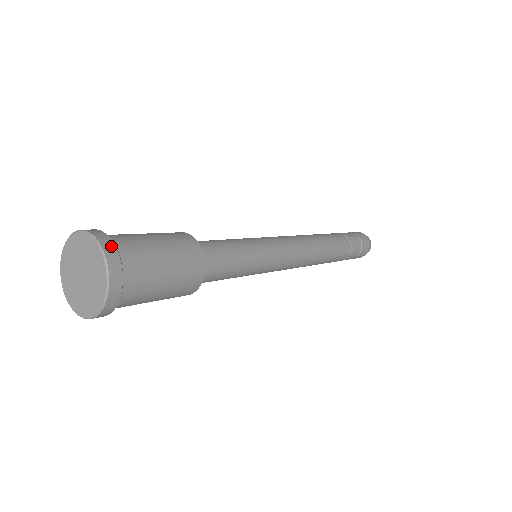
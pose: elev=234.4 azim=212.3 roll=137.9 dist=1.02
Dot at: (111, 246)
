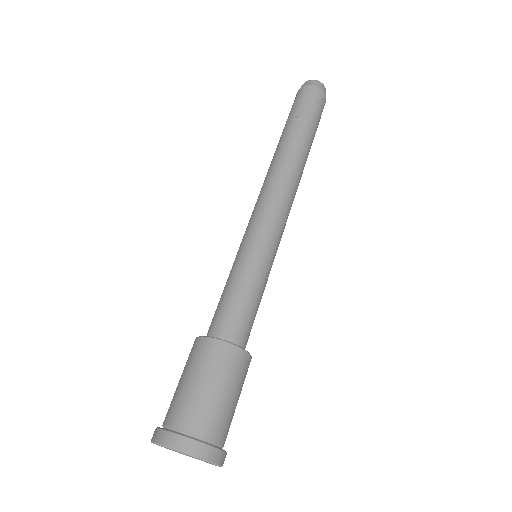
Dot at: (203, 448)
